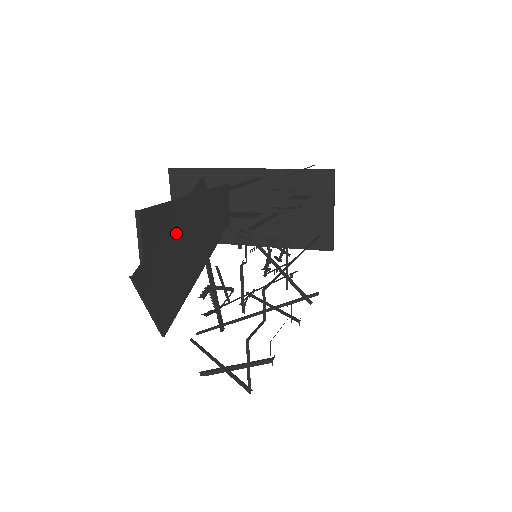
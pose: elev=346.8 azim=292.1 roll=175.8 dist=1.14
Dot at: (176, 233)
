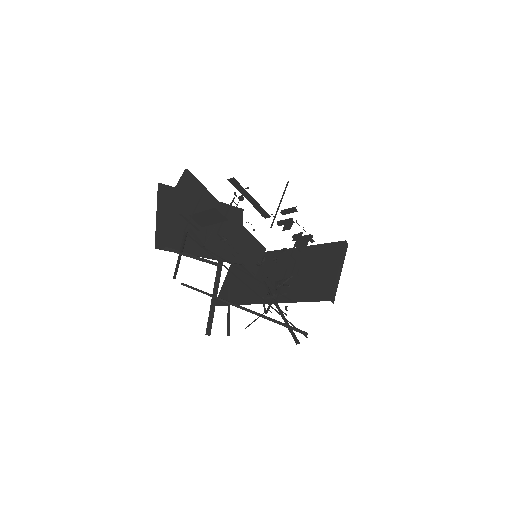
Dot at: (204, 208)
